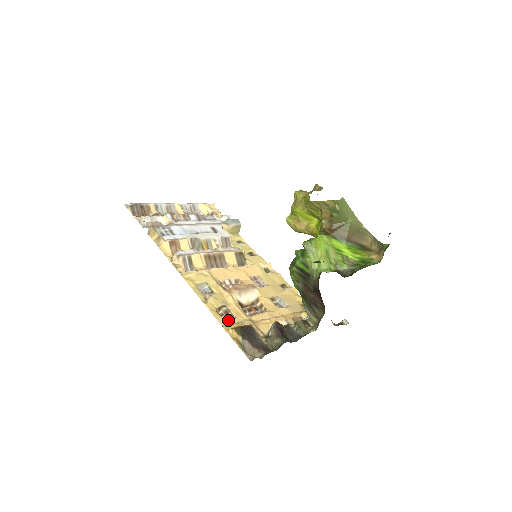
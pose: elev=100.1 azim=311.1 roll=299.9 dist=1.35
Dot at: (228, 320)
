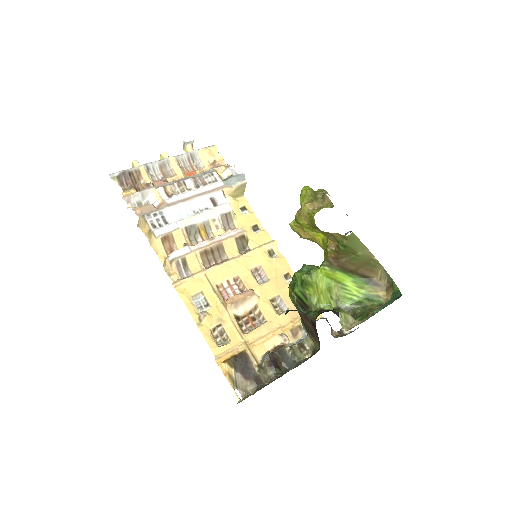
Dot at: (222, 347)
